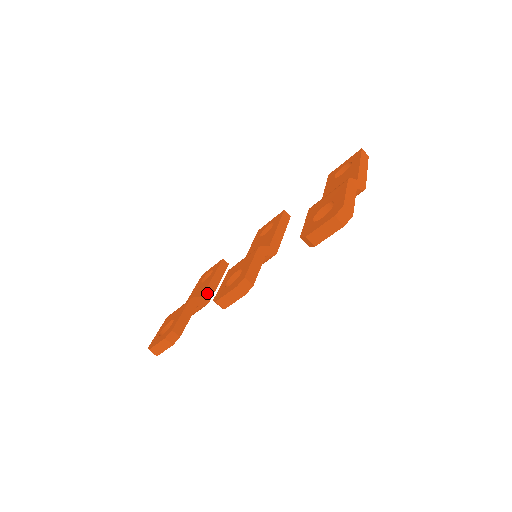
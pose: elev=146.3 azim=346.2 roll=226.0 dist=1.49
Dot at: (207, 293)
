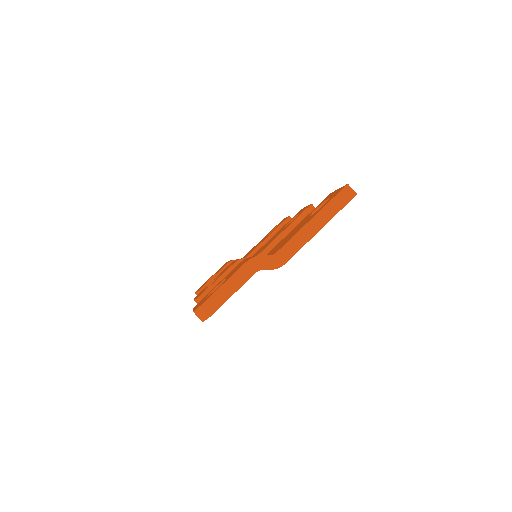
Dot at: (252, 255)
